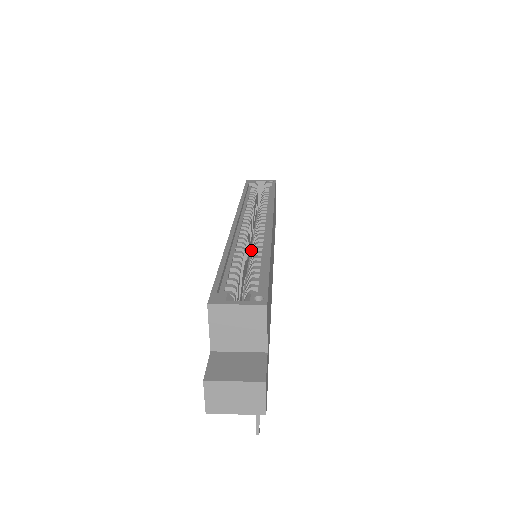
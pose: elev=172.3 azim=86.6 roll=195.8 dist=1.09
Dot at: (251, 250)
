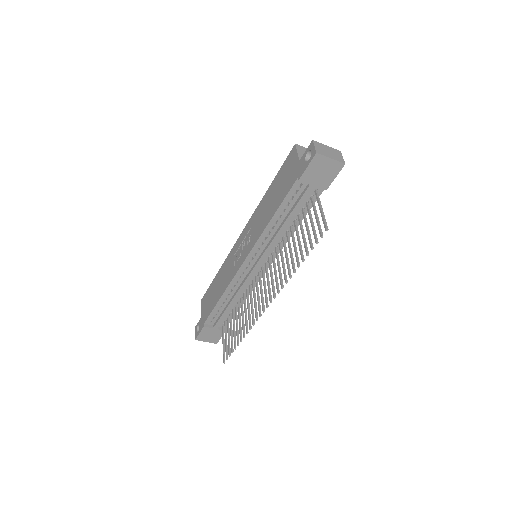
Dot at: occluded
